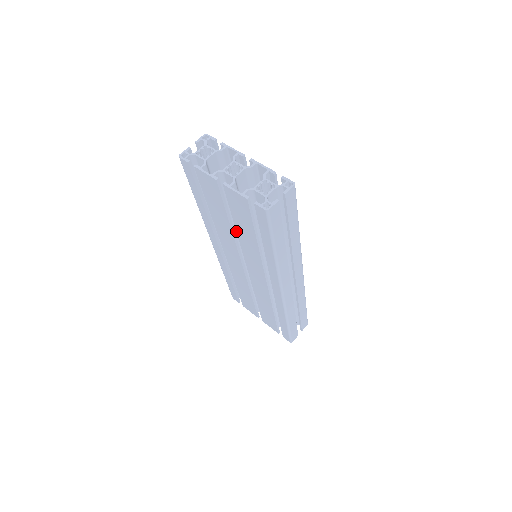
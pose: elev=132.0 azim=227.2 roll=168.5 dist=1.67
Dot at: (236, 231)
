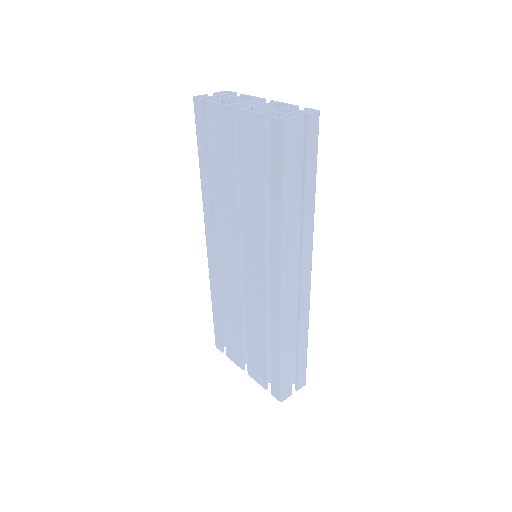
Dot at: (240, 193)
